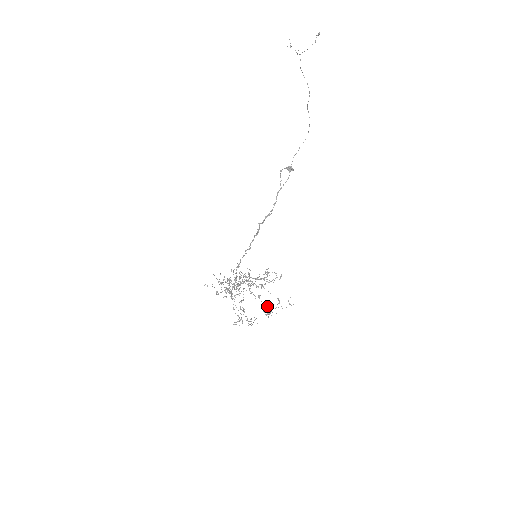
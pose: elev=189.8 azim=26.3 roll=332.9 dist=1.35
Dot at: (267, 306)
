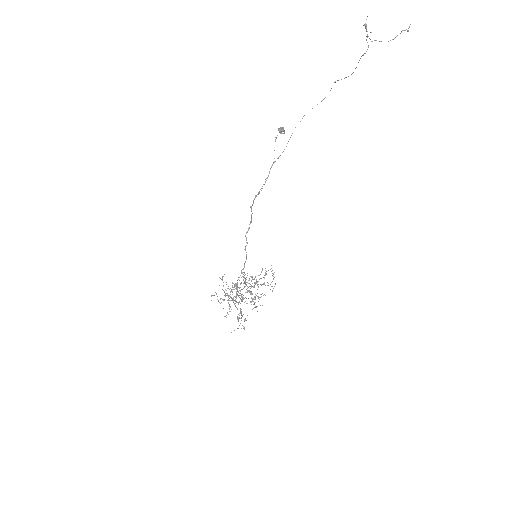
Dot at: occluded
